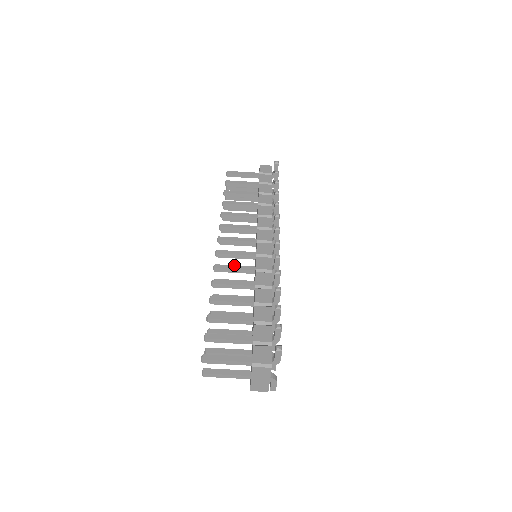
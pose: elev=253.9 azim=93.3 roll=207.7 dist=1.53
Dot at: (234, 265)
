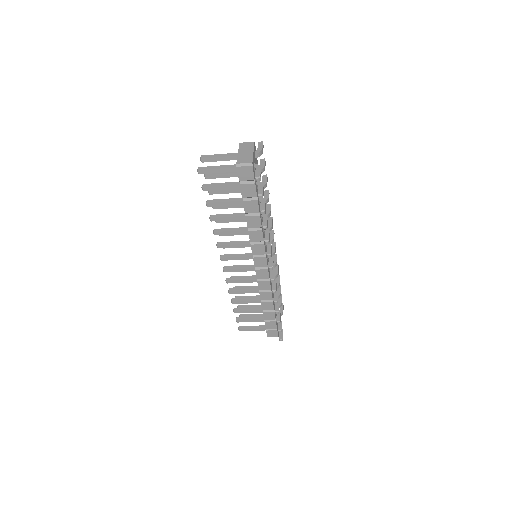
Dot at: (241, 280)
